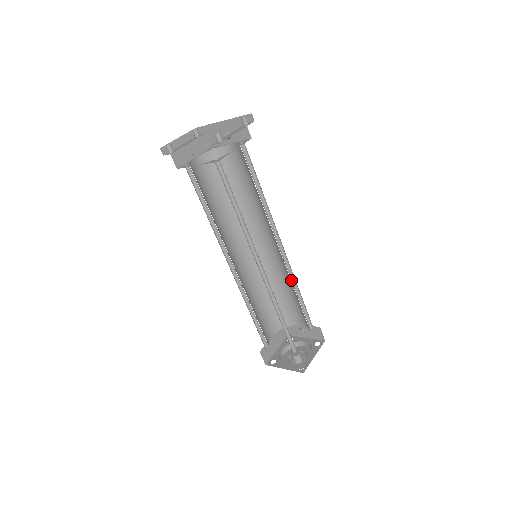
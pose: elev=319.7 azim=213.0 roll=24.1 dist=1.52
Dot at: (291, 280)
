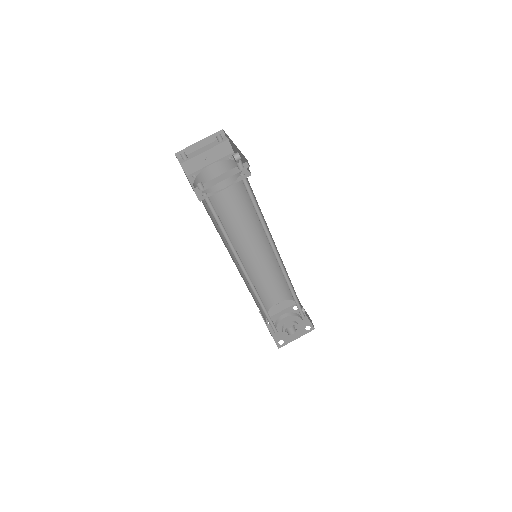
Dot at: (287, 282)
